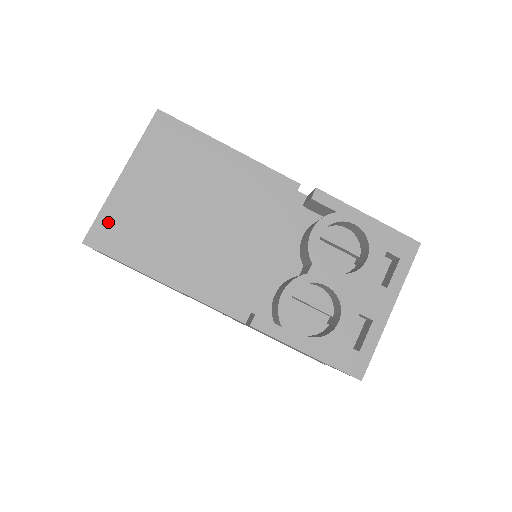
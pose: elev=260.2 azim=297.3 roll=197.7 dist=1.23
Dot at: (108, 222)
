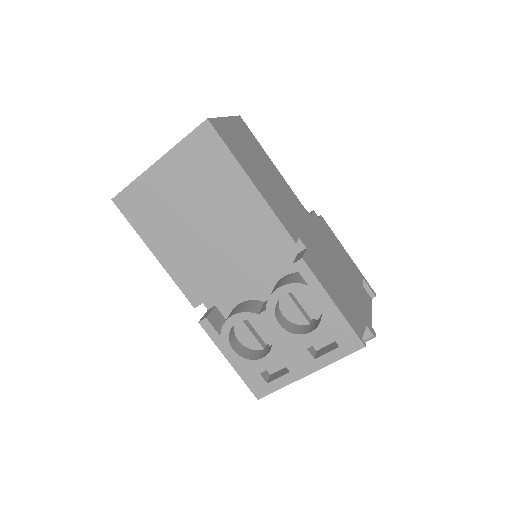
Dot at: (134, 194)
